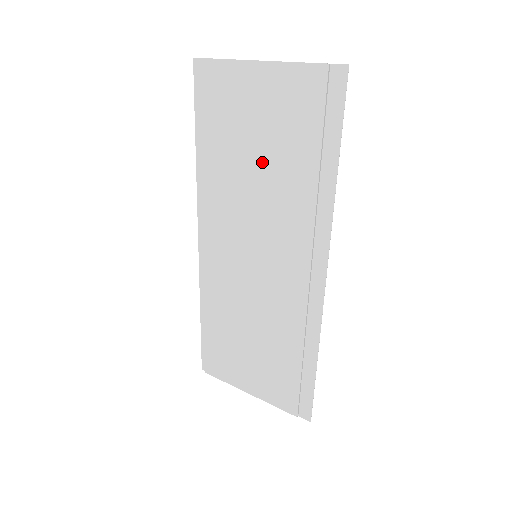
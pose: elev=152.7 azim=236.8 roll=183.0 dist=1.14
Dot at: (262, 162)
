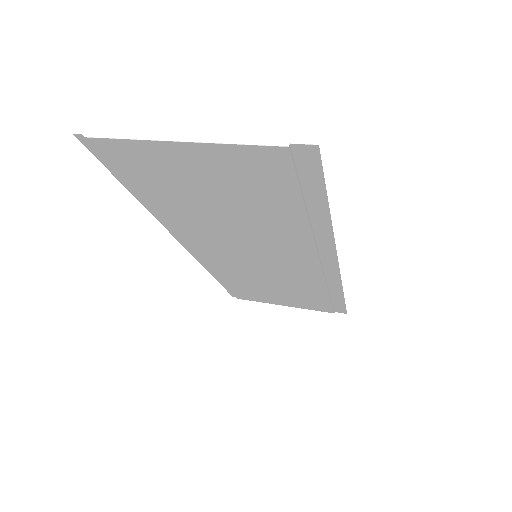
Dot at: (231, 210)
